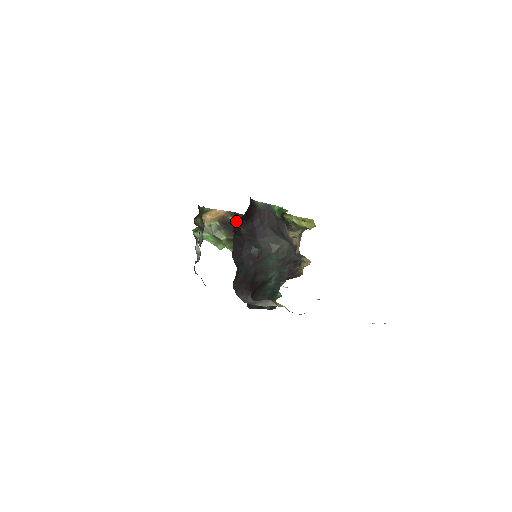
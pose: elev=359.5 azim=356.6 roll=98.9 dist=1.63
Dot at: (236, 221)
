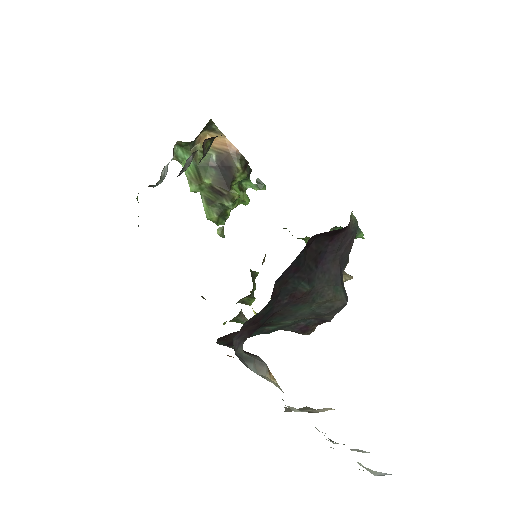
Dot at: (241, 173)
